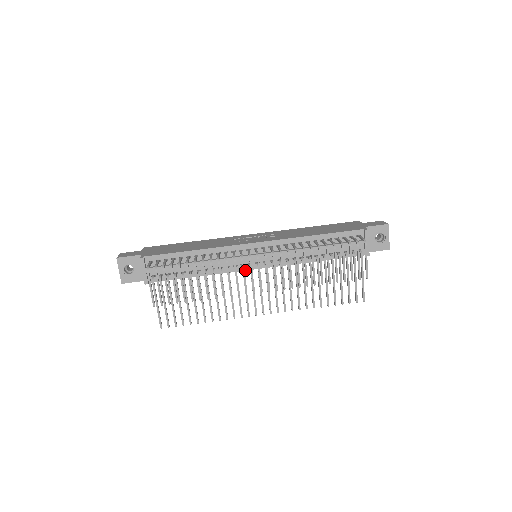
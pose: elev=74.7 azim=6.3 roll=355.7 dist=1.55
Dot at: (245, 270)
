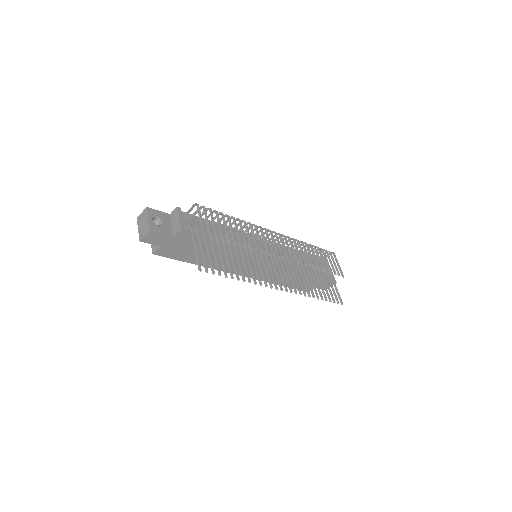
Dot at: occluded
